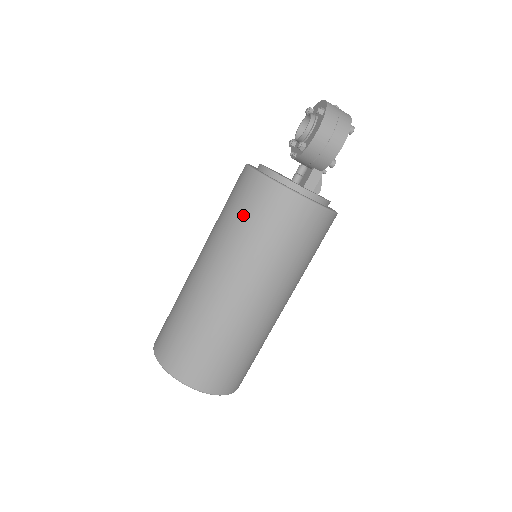
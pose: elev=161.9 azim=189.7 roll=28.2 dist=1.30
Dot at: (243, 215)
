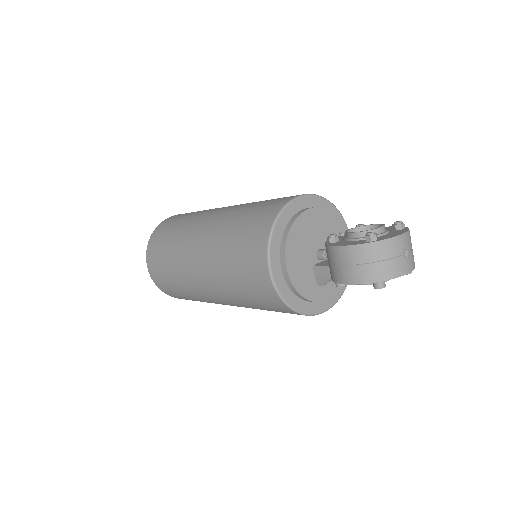
Dot at: (244, 221)
